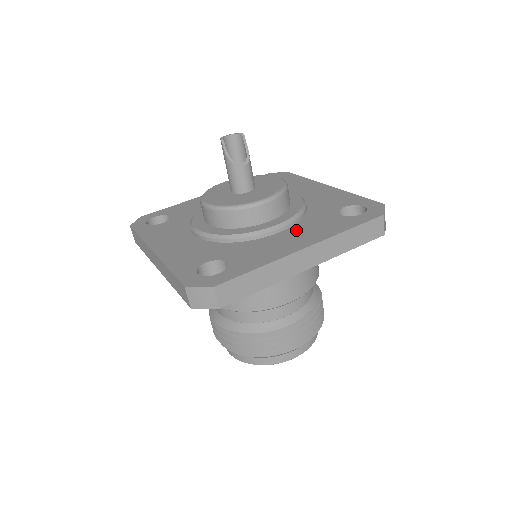
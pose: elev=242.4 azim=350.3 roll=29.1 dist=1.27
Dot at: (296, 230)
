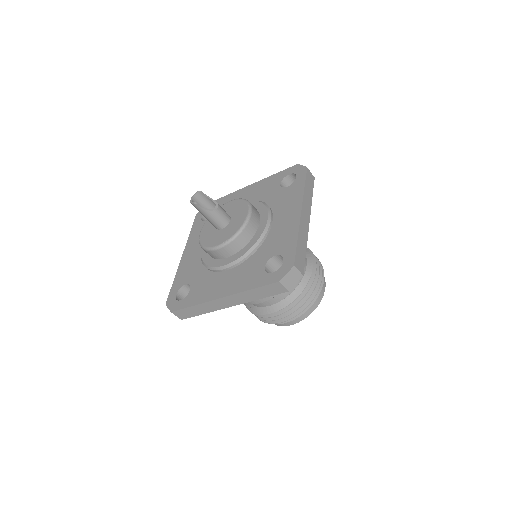
Dot at: (279, 213)
